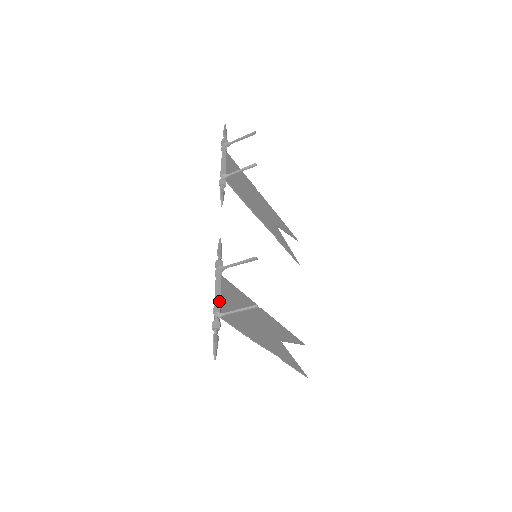
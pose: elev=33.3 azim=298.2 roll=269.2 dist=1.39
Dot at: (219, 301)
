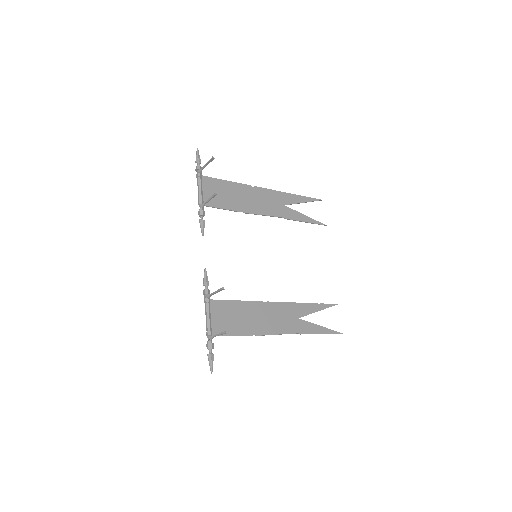
Dot at: (209, 326)
